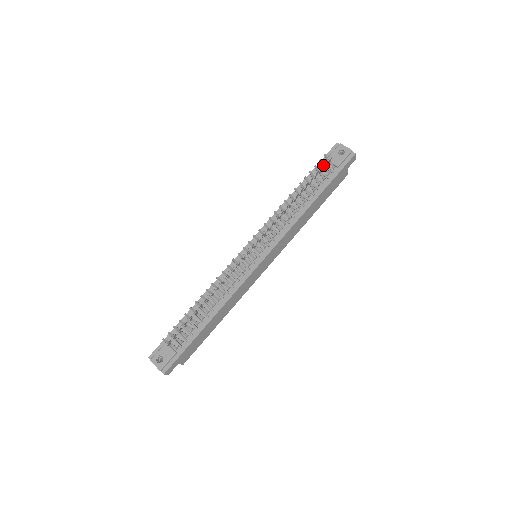
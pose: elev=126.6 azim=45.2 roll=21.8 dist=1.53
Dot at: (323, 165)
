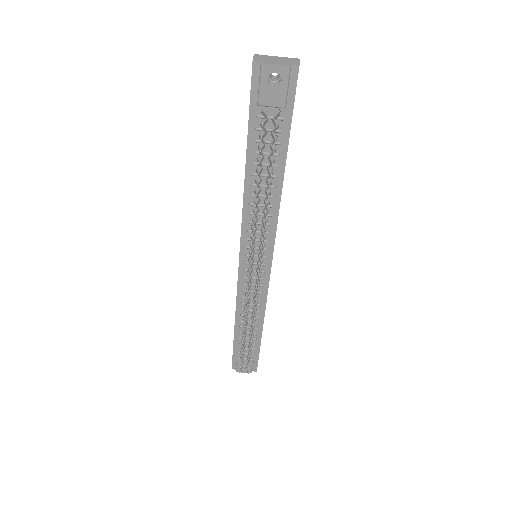
Dot at: (266, 131)
